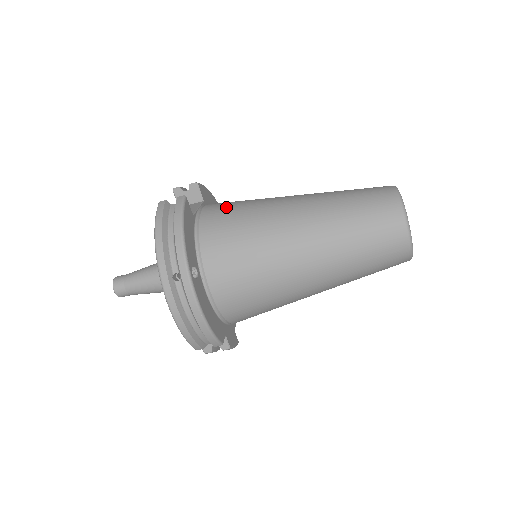
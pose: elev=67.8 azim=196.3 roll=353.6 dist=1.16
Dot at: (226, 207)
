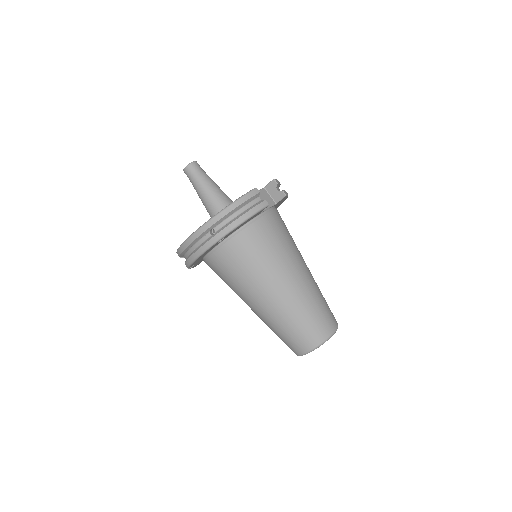
Dot at: (276, 230)
